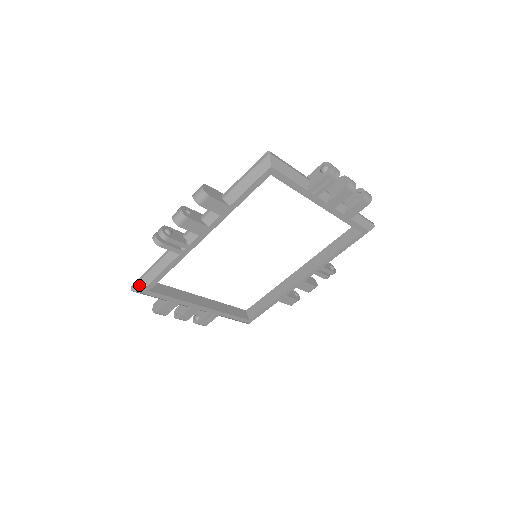
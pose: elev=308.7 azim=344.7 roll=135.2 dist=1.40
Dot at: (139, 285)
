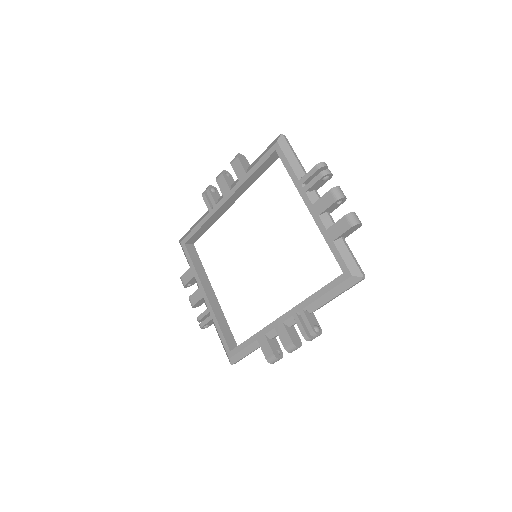
Dot at: (184, 236)
